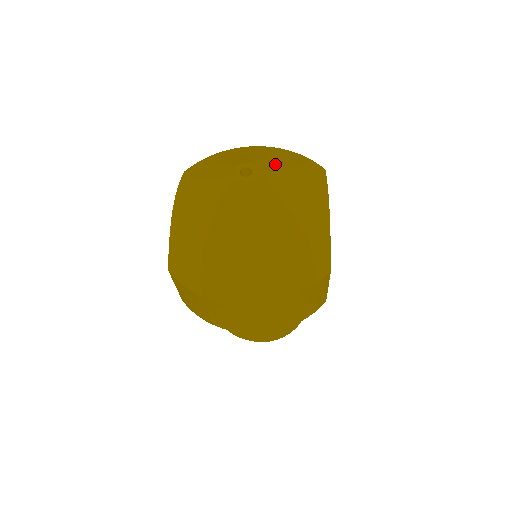
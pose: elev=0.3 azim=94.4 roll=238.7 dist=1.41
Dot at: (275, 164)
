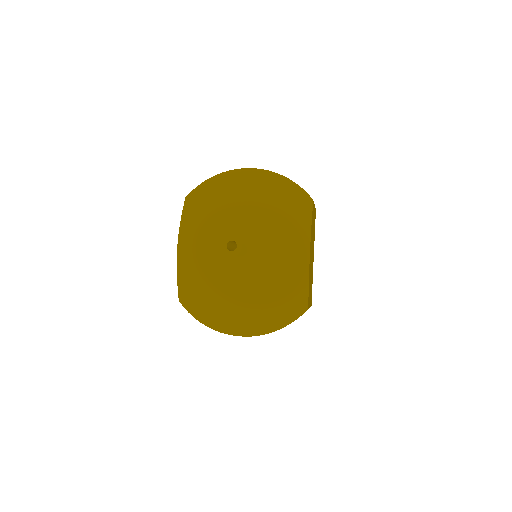
Dot at: (260, 223)
